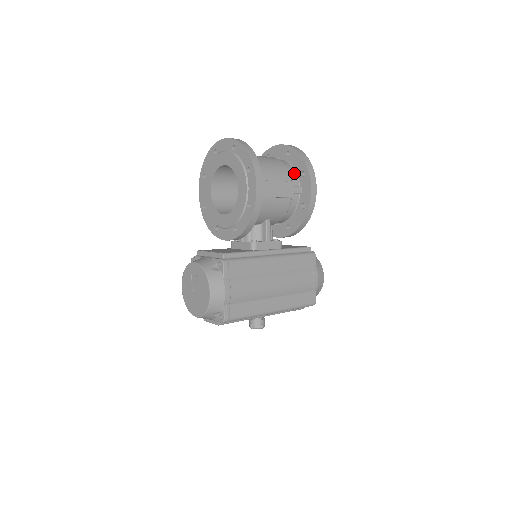
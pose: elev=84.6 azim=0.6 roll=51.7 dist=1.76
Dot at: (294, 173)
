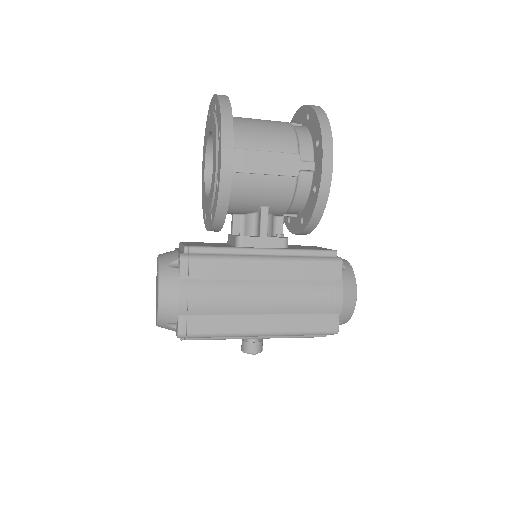
Dot at: (308, 142)
